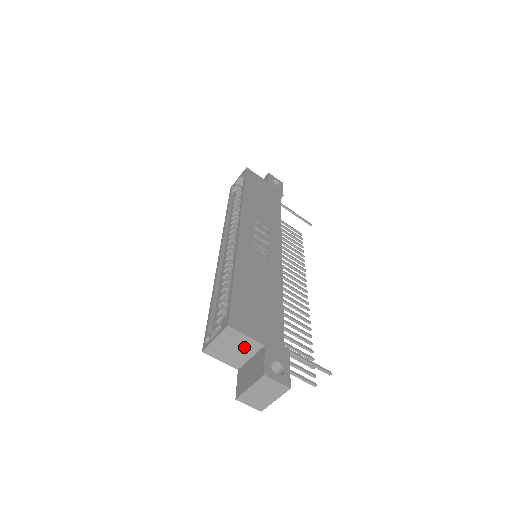
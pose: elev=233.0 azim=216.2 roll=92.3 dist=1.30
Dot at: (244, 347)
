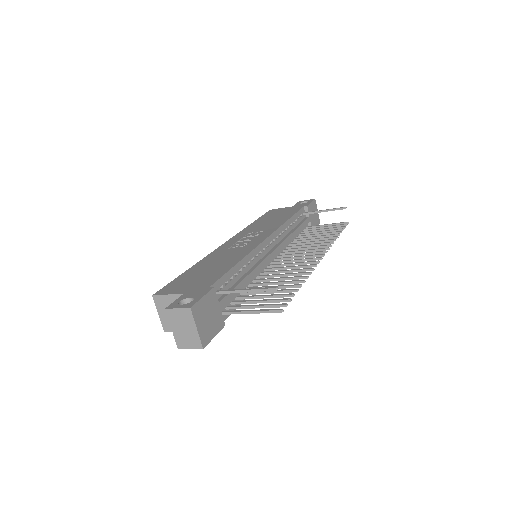
Dot at: occluded
